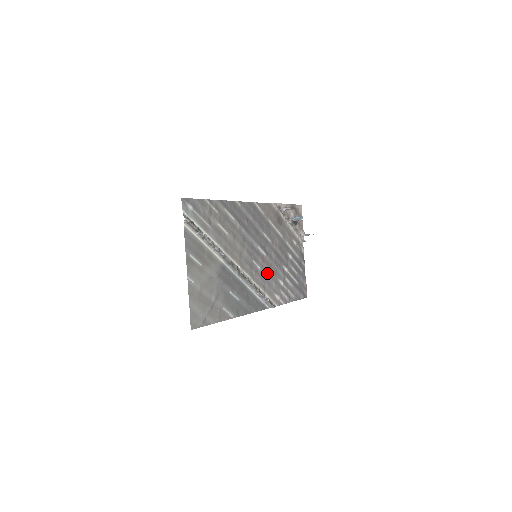
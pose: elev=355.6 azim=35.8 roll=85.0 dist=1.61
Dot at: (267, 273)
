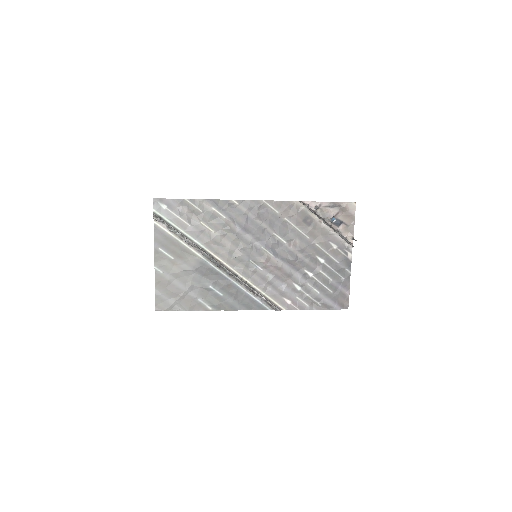
Dot at: (274, 275)
